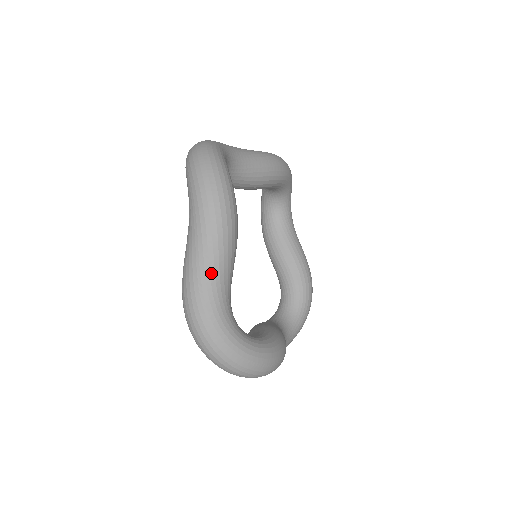
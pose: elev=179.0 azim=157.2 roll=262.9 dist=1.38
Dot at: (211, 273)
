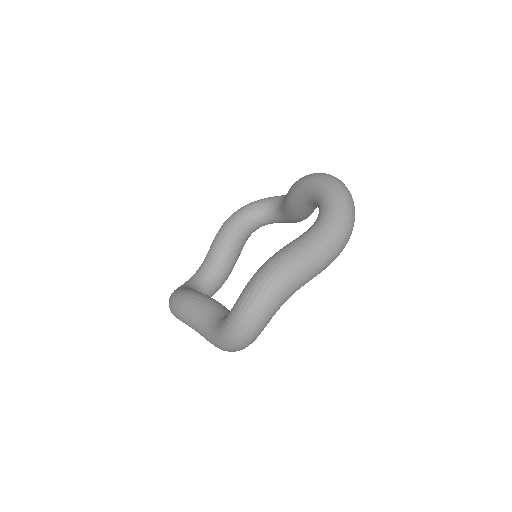
Dot at: (307, 278)
